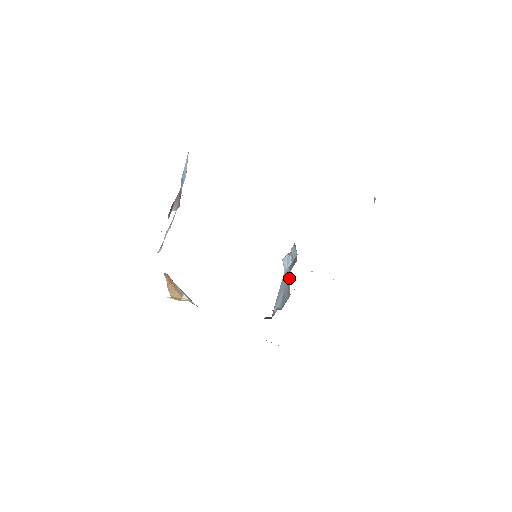
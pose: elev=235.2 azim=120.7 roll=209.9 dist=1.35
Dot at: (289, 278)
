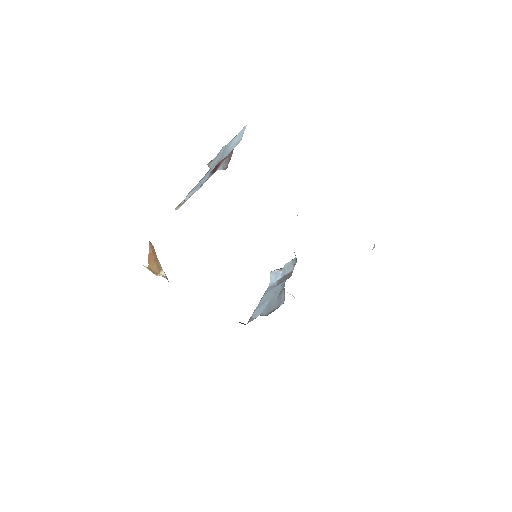
Dot at: (280, 289)
